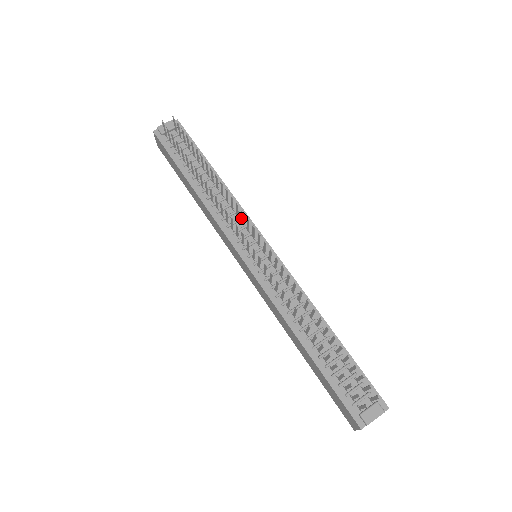
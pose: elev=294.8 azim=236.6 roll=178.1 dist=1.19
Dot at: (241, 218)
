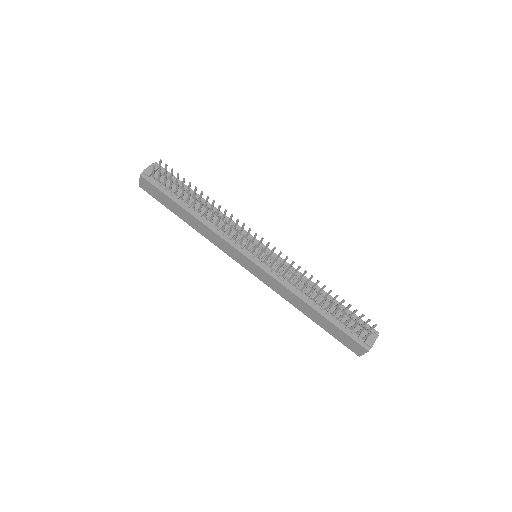
Dot at: occluded
